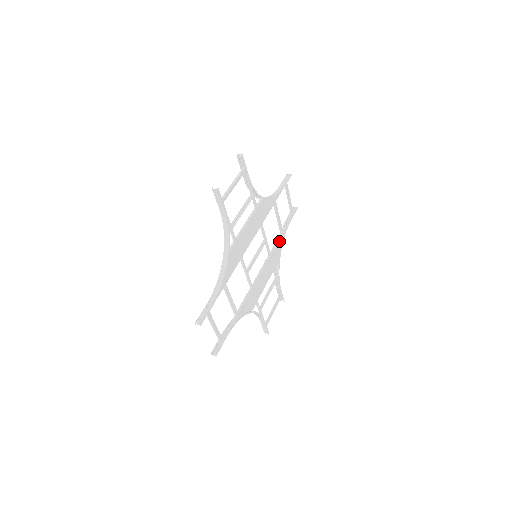
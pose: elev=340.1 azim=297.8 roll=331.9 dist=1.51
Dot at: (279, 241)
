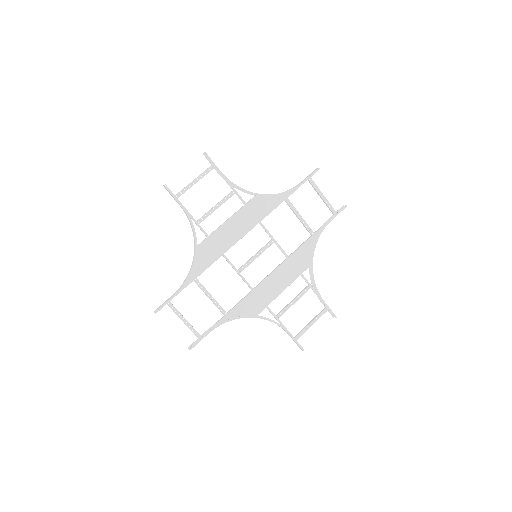
Dot at: (306, 243)
